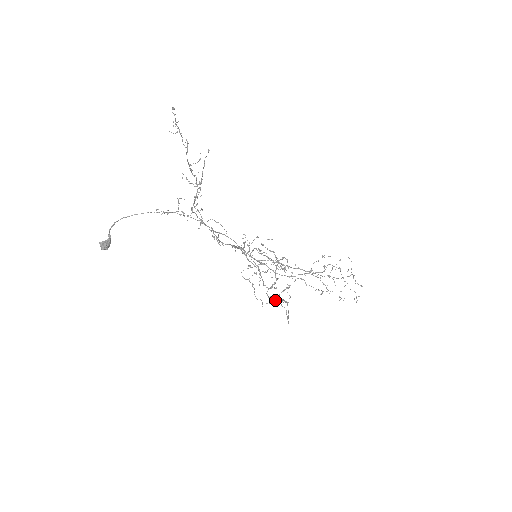
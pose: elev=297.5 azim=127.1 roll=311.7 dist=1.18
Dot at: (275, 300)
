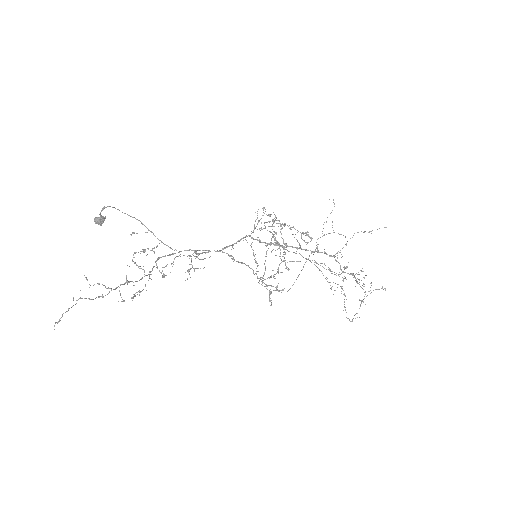
Dot at: (271, 286)
